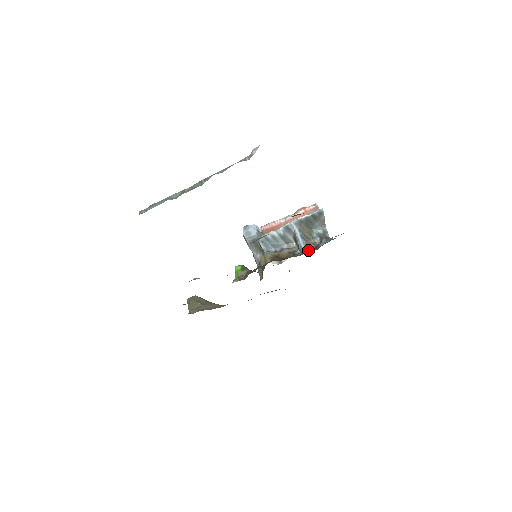
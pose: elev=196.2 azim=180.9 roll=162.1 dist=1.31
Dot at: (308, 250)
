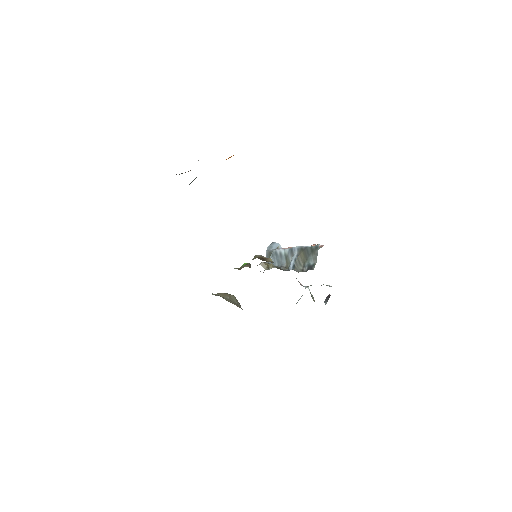
Dot at: (291, 269)
